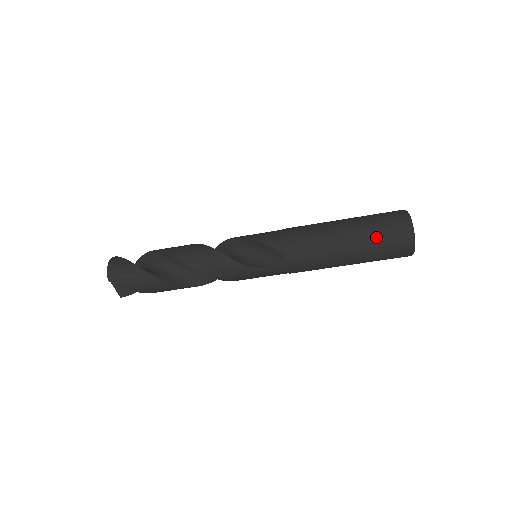
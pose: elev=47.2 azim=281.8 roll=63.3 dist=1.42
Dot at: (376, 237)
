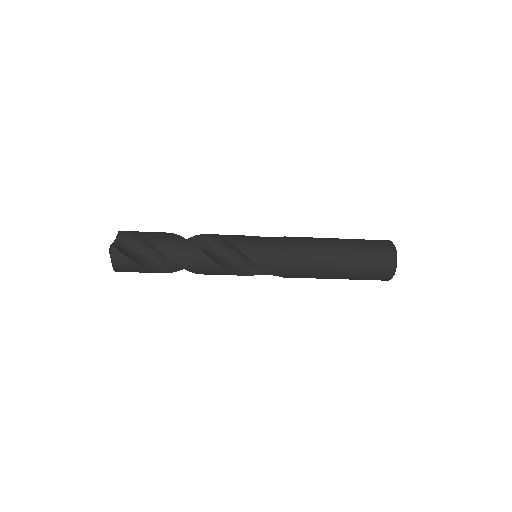
Dot at: (361, 279)
